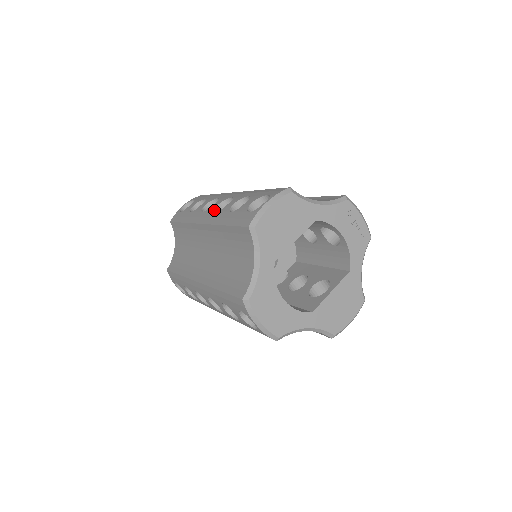
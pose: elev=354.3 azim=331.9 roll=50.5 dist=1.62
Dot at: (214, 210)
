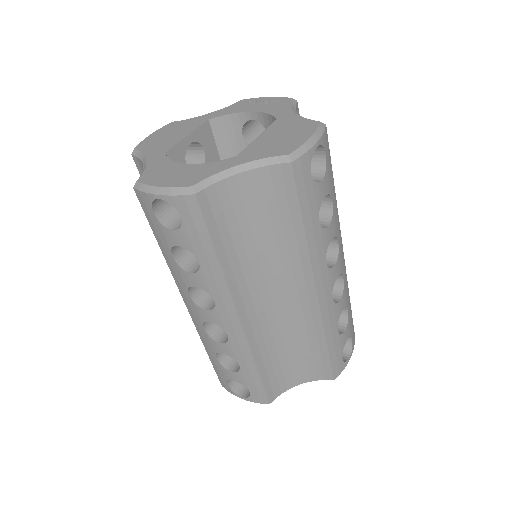
Dot at: occluded
